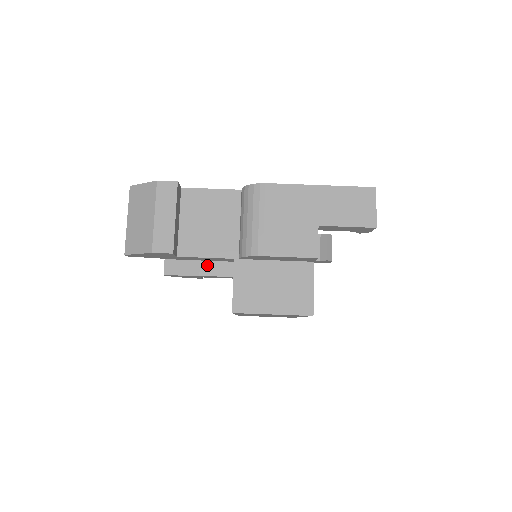
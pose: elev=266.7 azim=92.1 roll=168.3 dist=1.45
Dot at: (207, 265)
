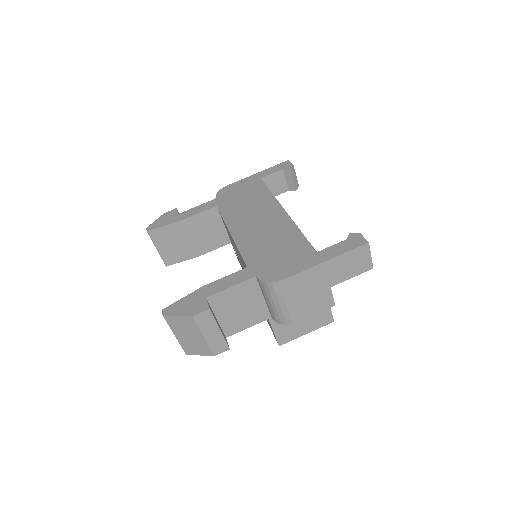
Dot at: (200, 247)
